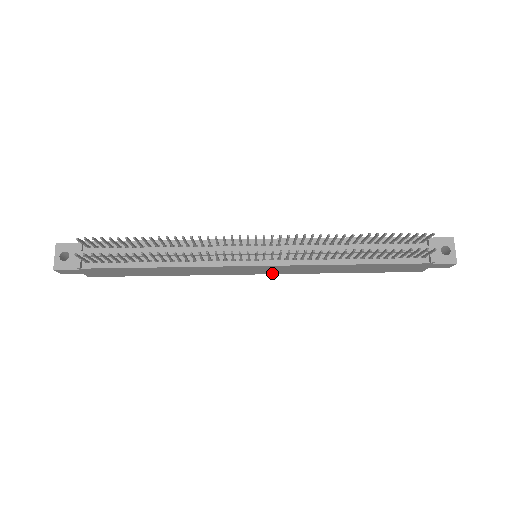
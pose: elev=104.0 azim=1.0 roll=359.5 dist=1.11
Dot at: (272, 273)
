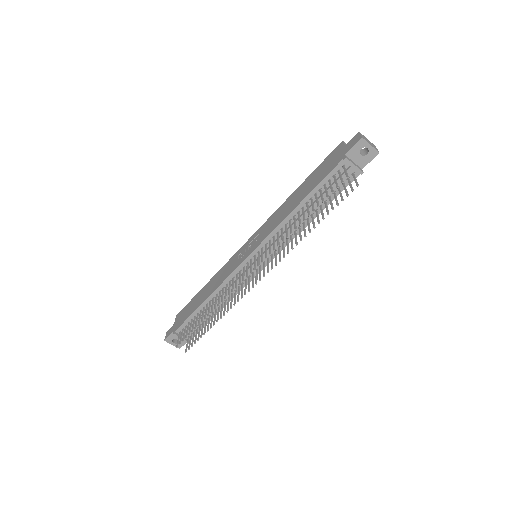
Dot at: occluded
